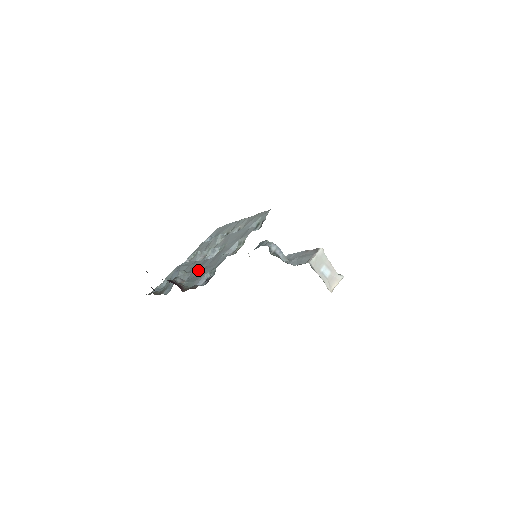
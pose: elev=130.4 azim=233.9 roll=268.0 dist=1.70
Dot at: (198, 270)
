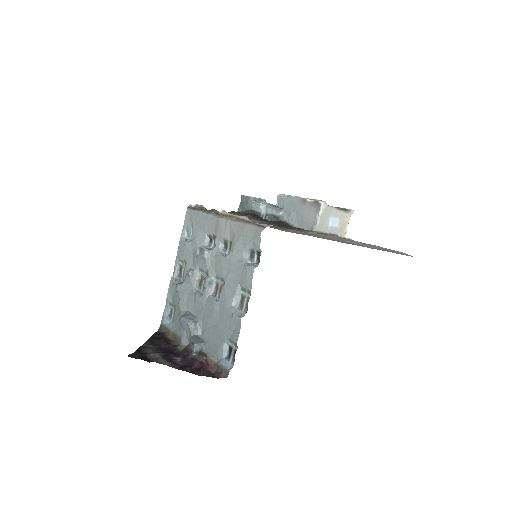
Dot at: (210, 324)
